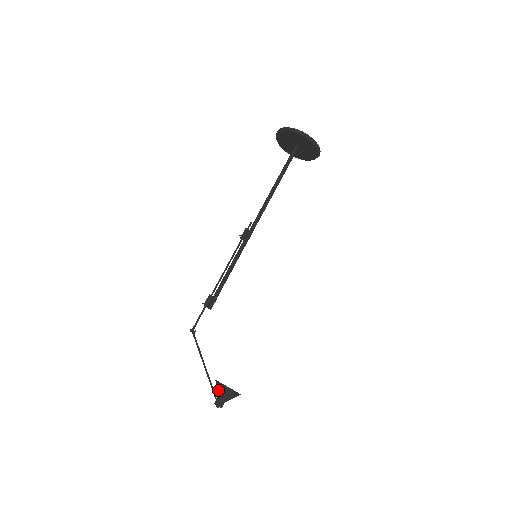
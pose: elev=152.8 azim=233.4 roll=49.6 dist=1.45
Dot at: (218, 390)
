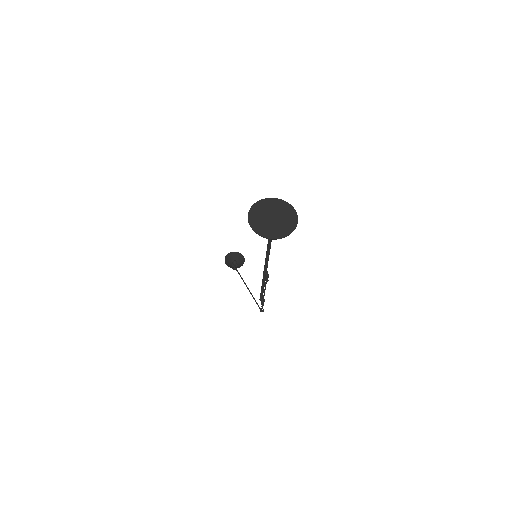
Dot at: occluded
